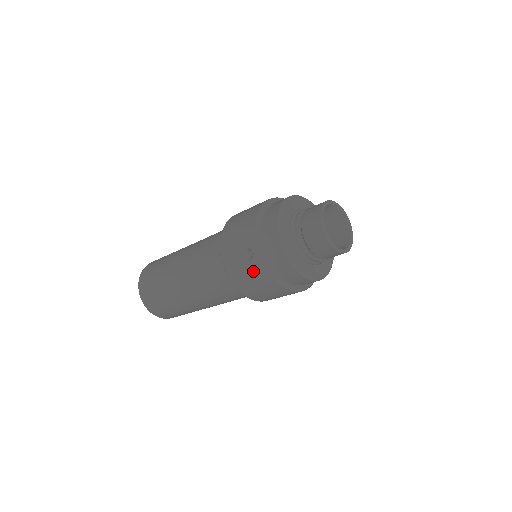
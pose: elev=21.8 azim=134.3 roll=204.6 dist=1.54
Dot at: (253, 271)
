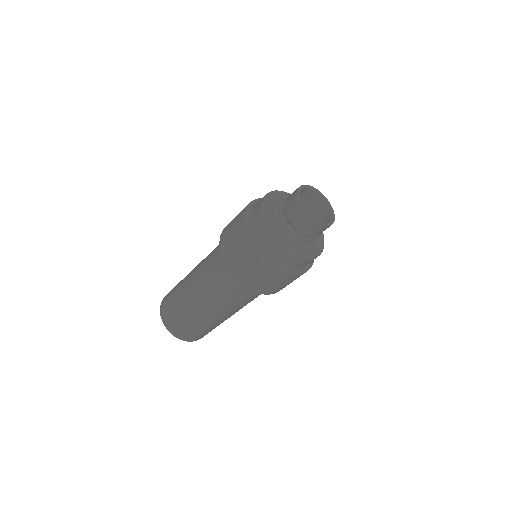
Dot at: (264, 273)
